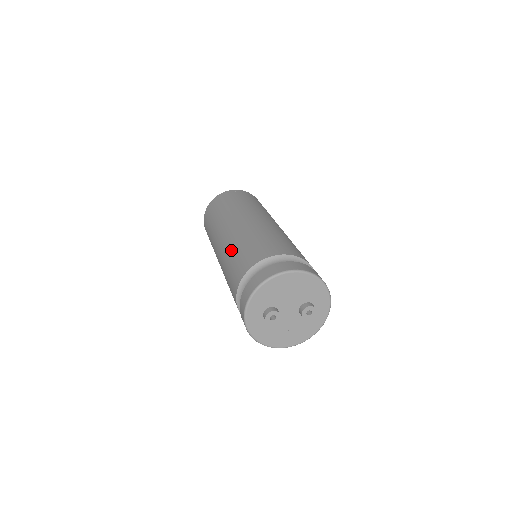
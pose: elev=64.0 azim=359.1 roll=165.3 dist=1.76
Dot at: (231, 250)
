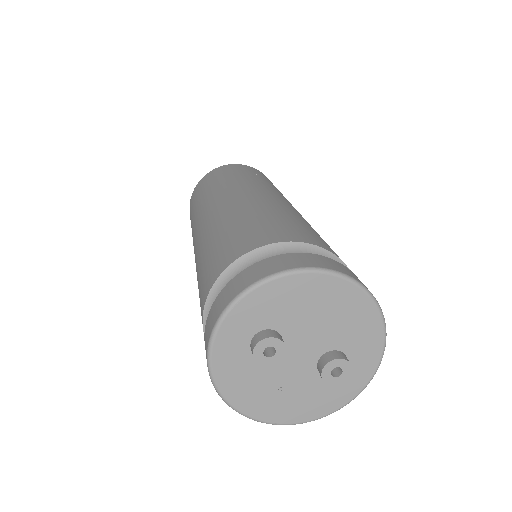
Dot at: (229, 219)
